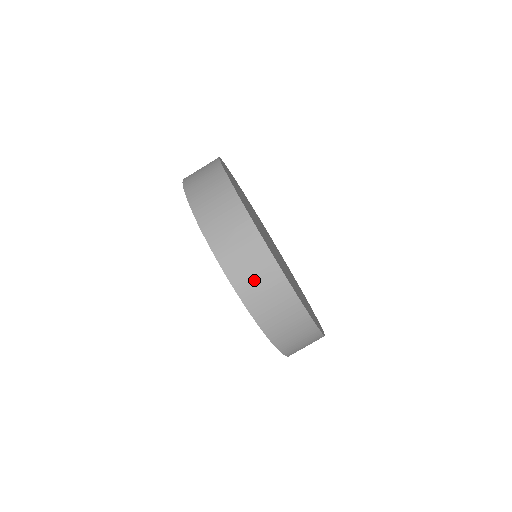
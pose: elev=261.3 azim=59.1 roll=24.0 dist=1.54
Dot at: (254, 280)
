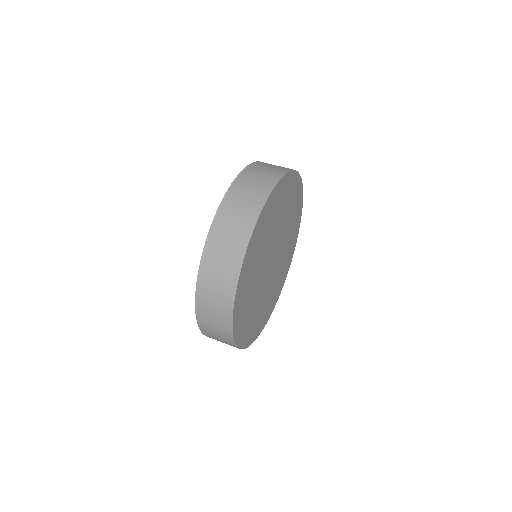
Dot at: (216, 271)
